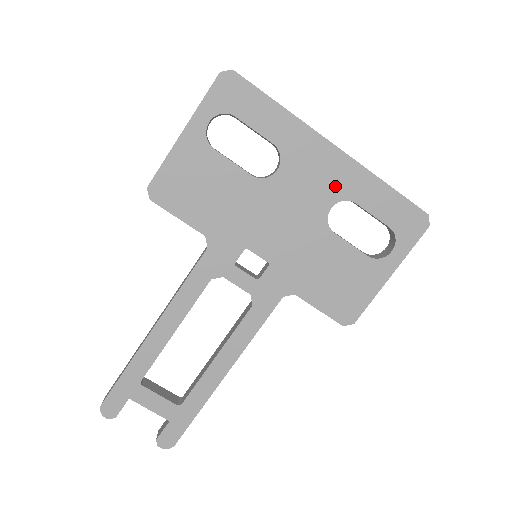
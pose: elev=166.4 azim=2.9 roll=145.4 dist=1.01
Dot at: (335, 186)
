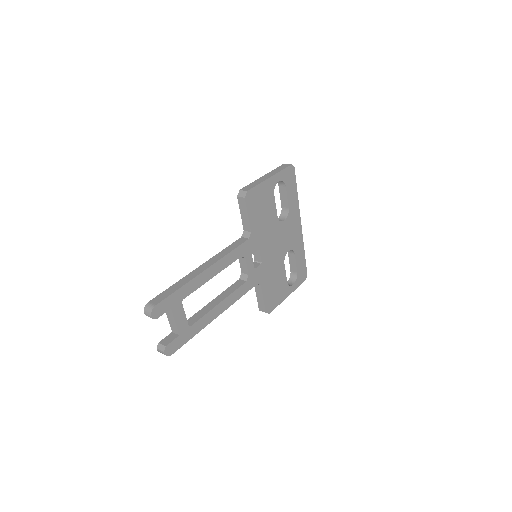
Dot at: (294, 242)
